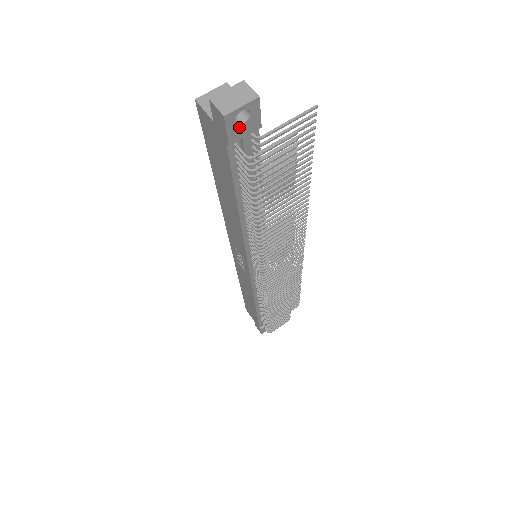
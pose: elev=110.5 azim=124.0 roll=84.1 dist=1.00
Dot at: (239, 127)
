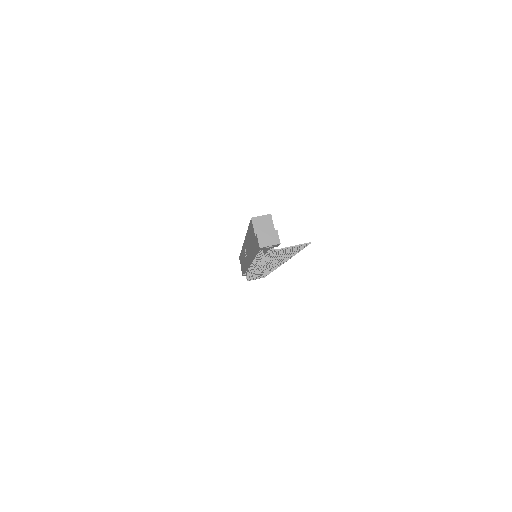
Dot at: (266, 248)
